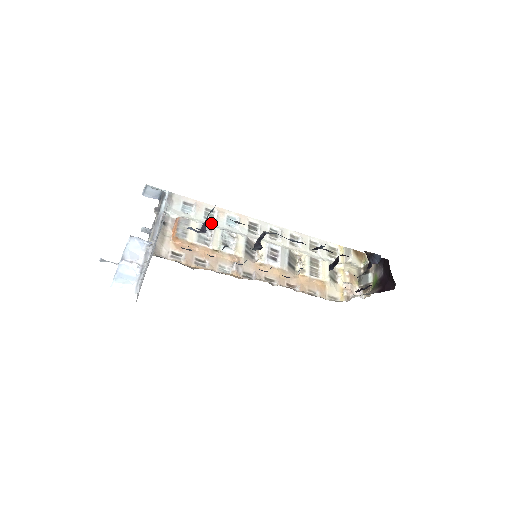
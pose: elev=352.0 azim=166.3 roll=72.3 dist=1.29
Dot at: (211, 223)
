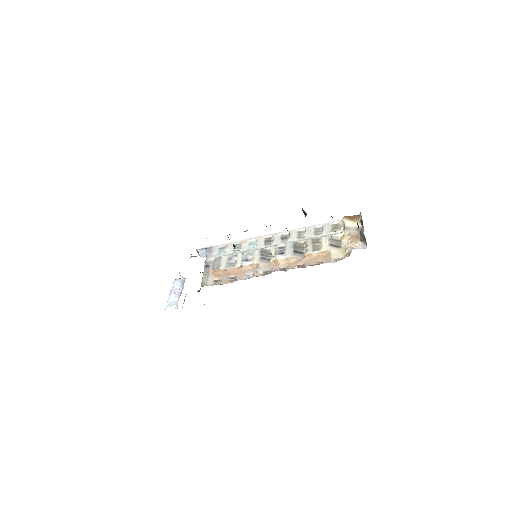
Dot at: (237, 252)
